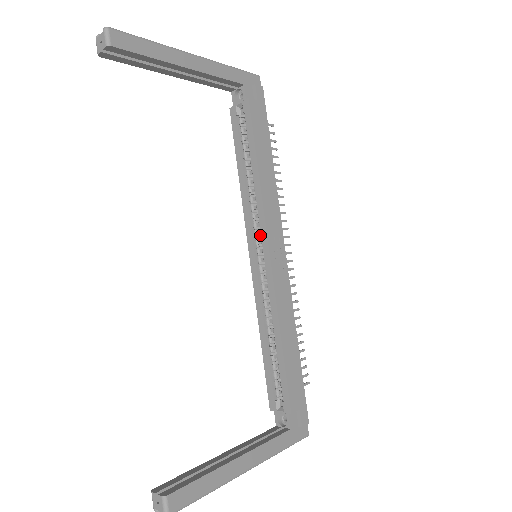
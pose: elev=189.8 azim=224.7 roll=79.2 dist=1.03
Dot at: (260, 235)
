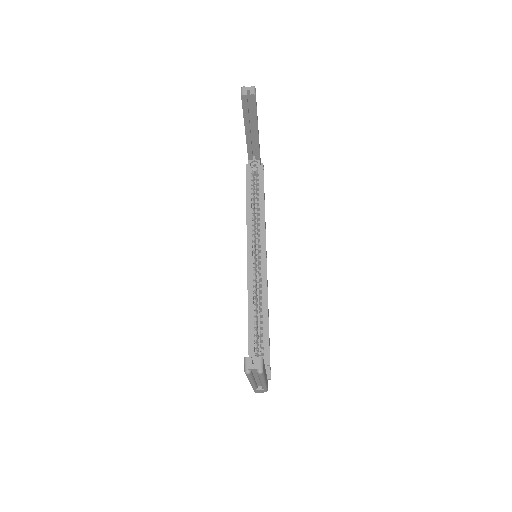
Dot at: (255, 246)
